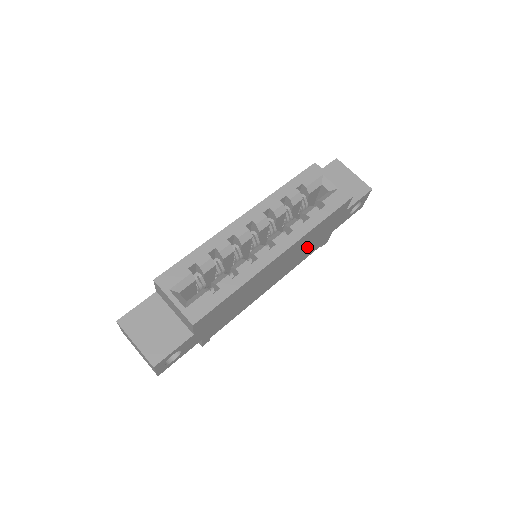
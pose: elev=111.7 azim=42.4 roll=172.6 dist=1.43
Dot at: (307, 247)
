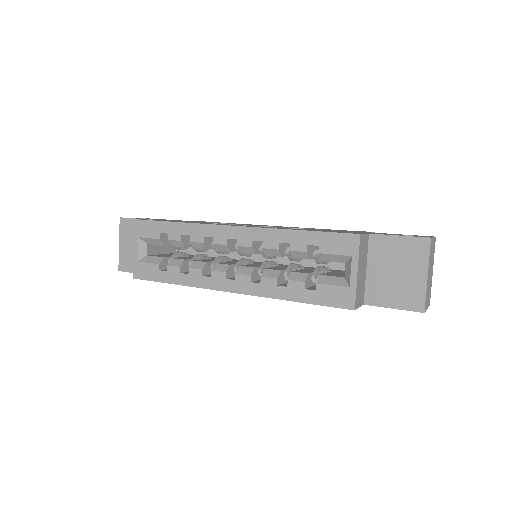
Dot at: occluded
